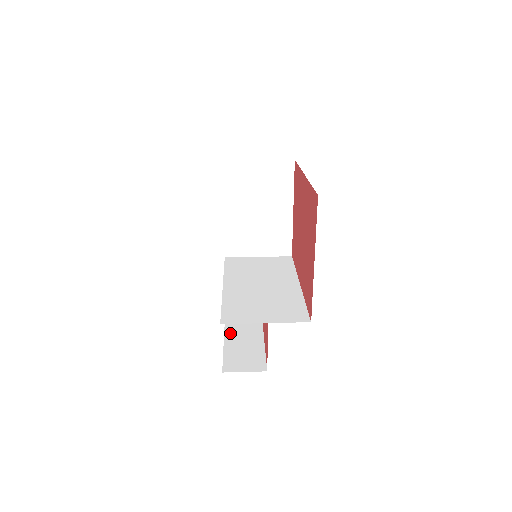
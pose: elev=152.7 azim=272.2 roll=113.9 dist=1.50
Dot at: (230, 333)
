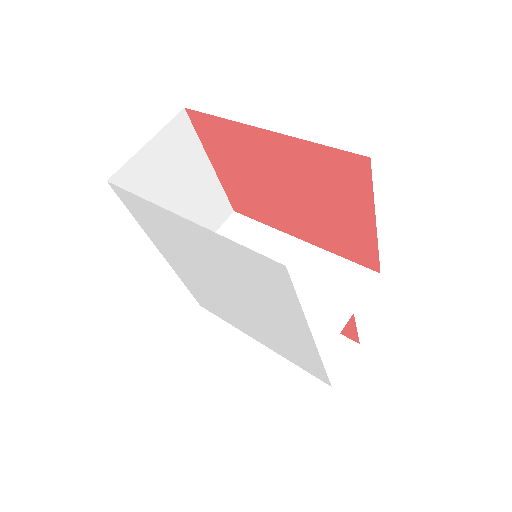
Dot at: occluded
